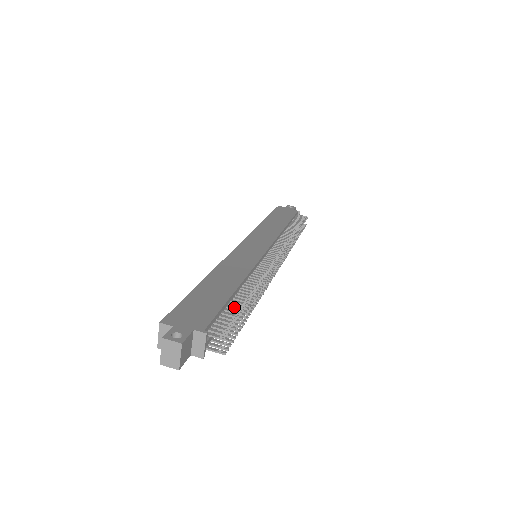
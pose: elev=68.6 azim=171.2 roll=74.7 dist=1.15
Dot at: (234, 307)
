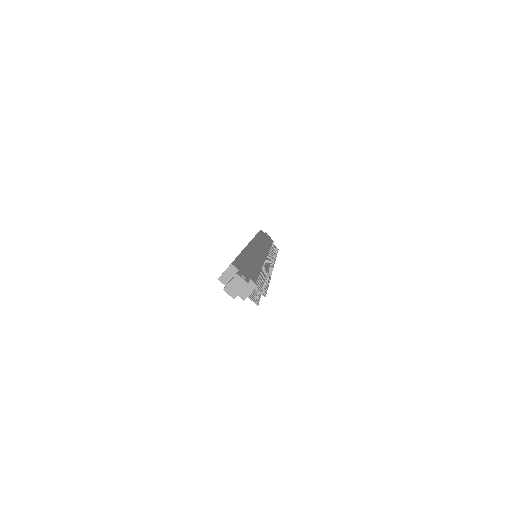
Dot at: (261, 280)
